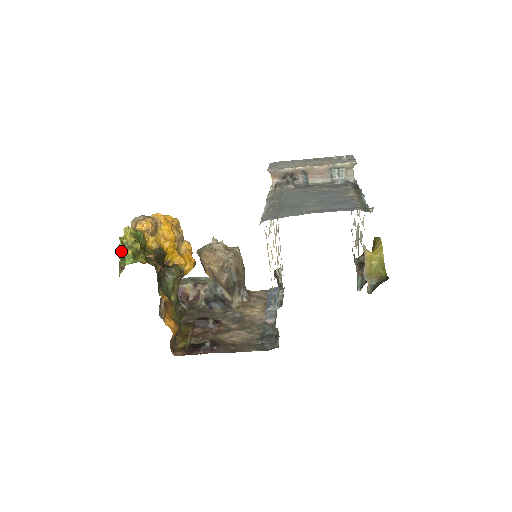
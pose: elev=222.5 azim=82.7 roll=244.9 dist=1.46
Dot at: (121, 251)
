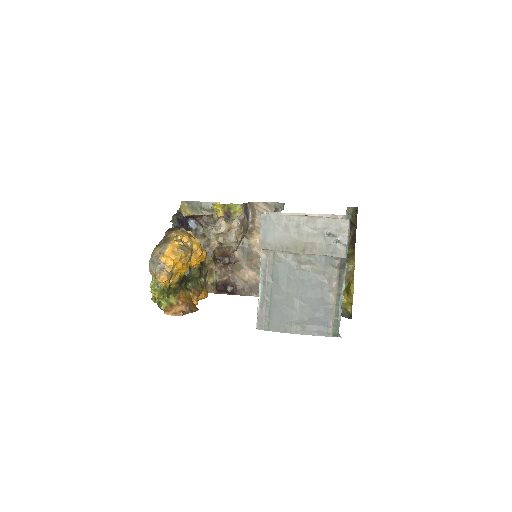
Dot at: (156, 302)
